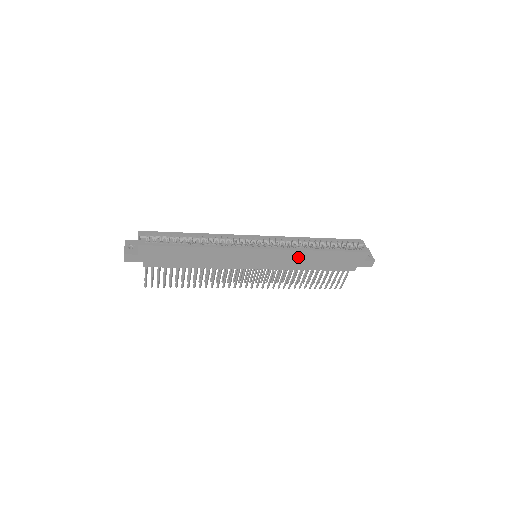
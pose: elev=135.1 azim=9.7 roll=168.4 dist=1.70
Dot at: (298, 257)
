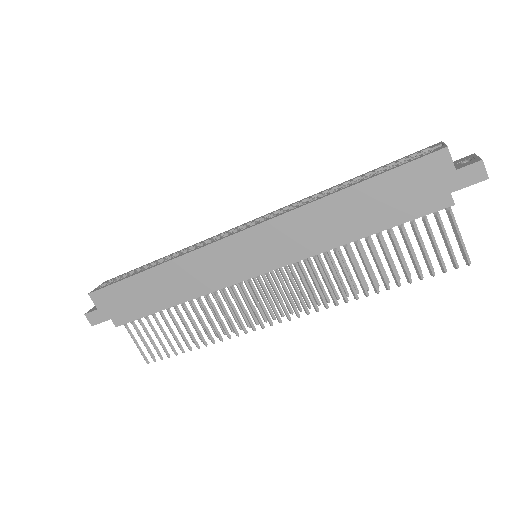
Dot at: (309, 223)
